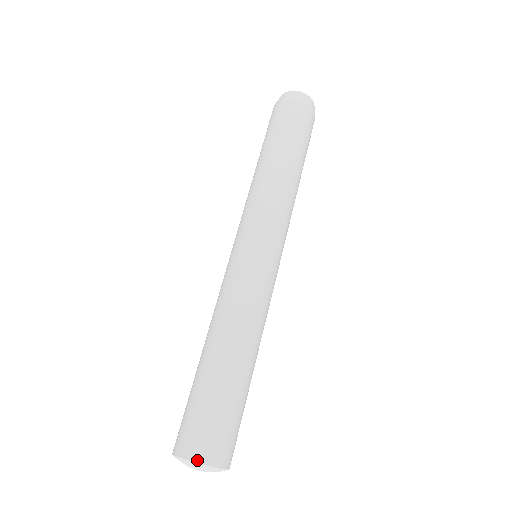
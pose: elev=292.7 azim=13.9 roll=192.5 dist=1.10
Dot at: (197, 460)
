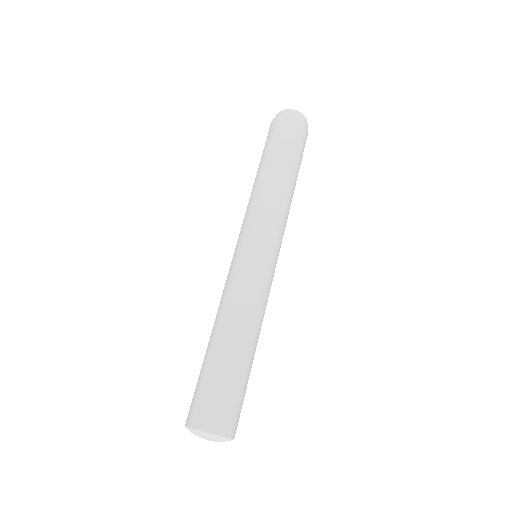
Dot at: (229, 436)
